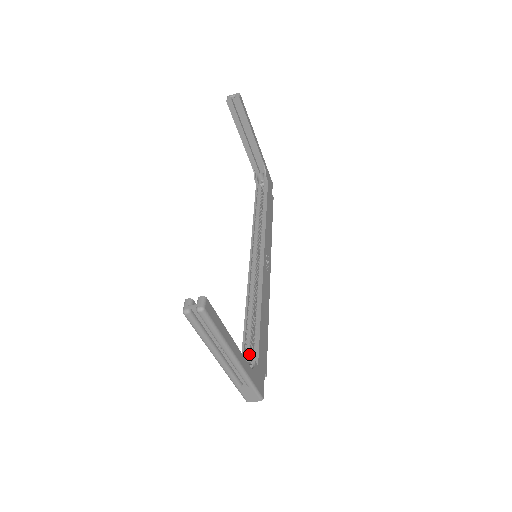
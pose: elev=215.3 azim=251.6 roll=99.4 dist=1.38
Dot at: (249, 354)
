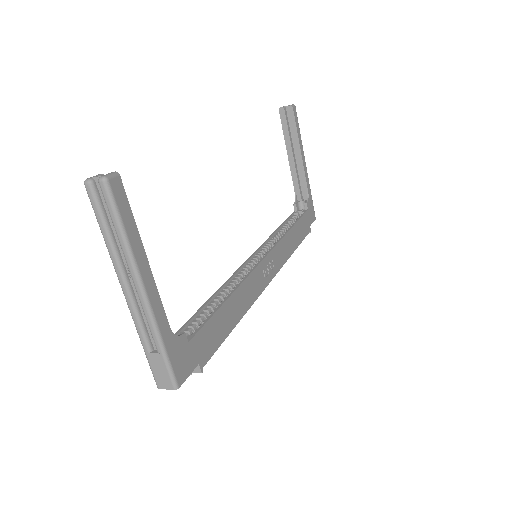
Dot at: (189, 334)
